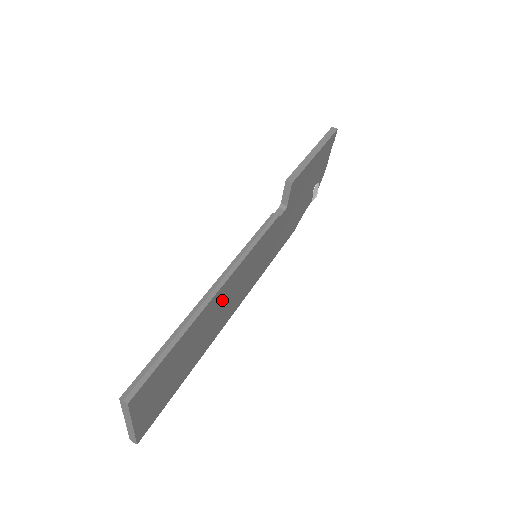
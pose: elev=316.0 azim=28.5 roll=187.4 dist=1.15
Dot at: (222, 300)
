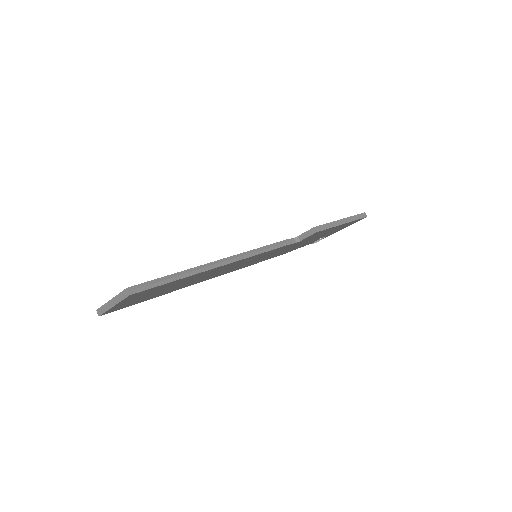
Dot at: (218, 270)
